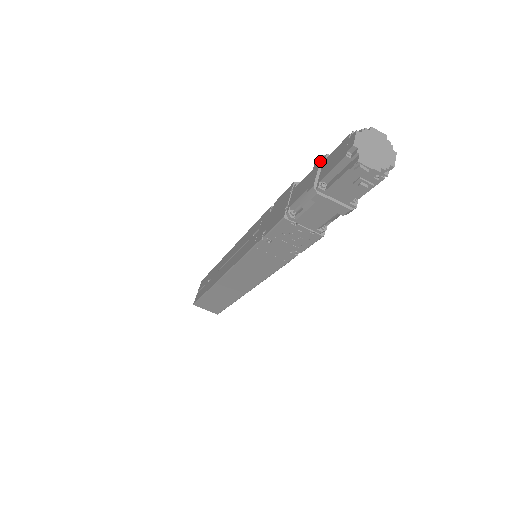
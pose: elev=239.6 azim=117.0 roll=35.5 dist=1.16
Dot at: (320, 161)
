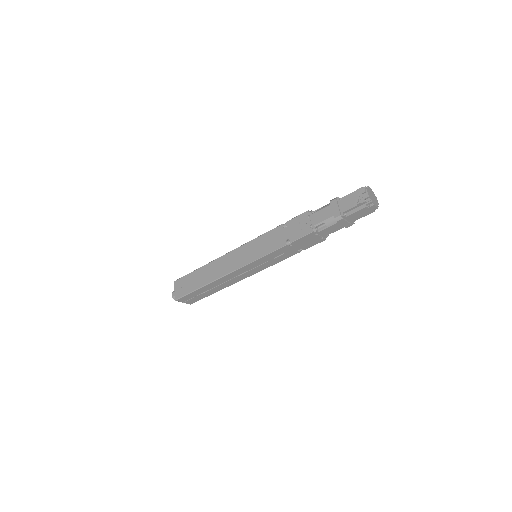
Dot at: occluded
